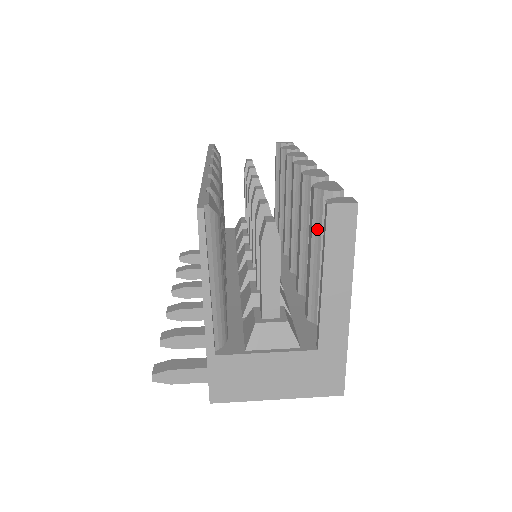
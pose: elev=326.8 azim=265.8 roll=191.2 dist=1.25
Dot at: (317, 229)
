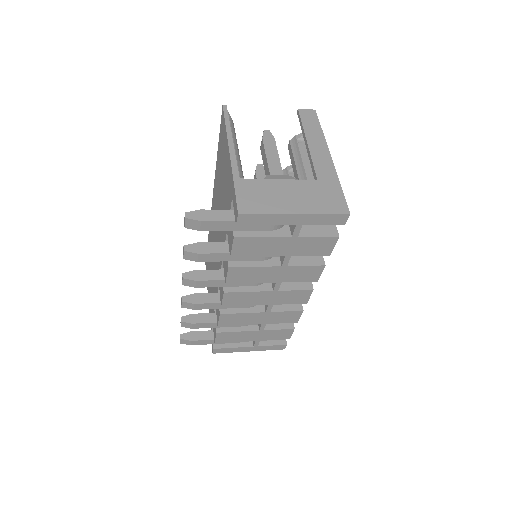
Dot at: (297, 155)
